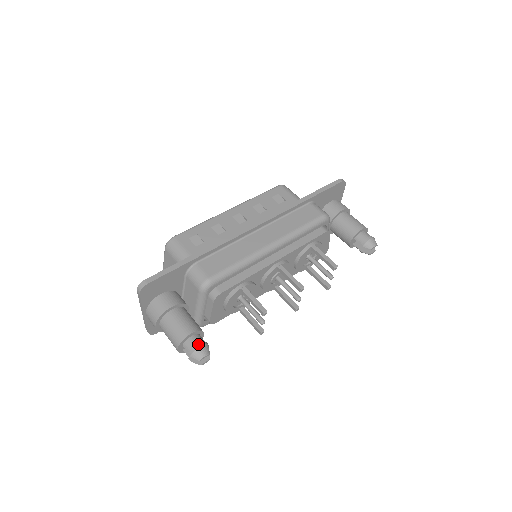
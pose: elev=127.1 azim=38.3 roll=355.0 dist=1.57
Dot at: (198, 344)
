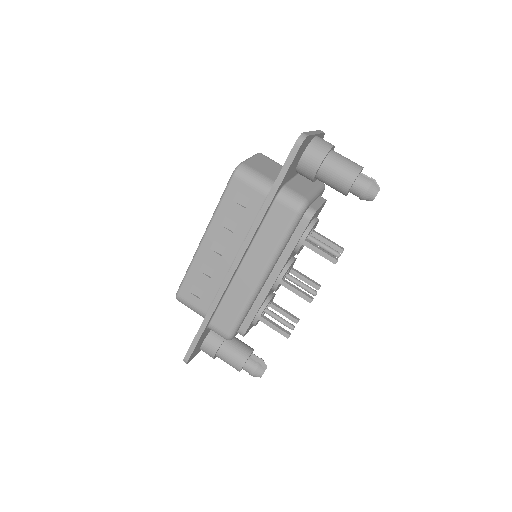
Dot at: (252, 371)
